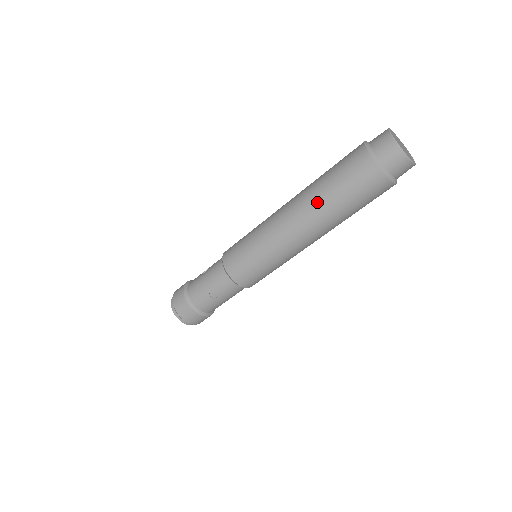
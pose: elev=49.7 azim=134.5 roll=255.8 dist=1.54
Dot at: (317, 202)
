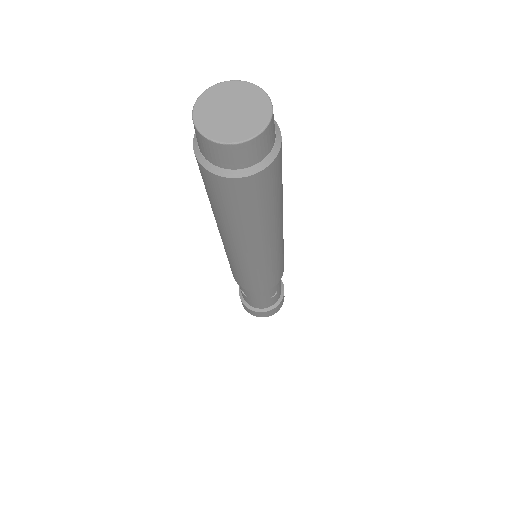
Dot at: (253, 231)
